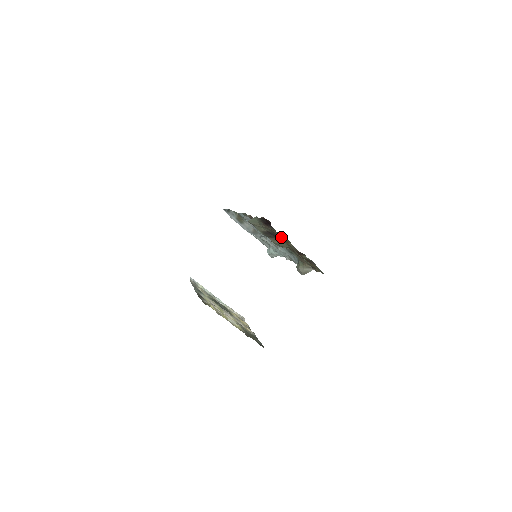
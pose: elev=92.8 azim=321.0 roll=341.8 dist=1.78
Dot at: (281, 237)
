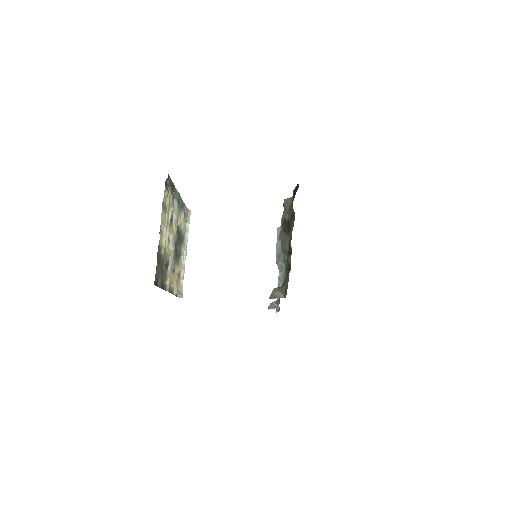
Dot at: (292, 219)
